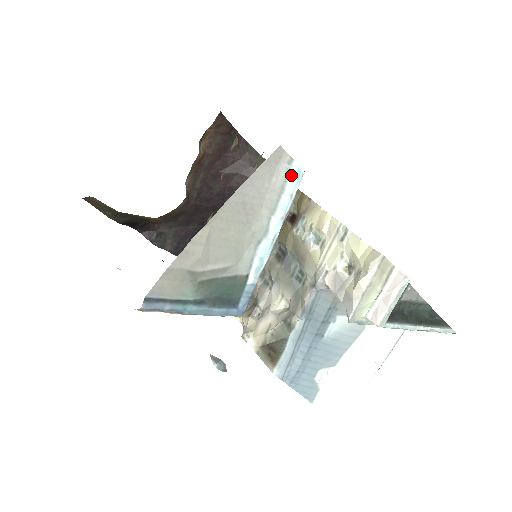
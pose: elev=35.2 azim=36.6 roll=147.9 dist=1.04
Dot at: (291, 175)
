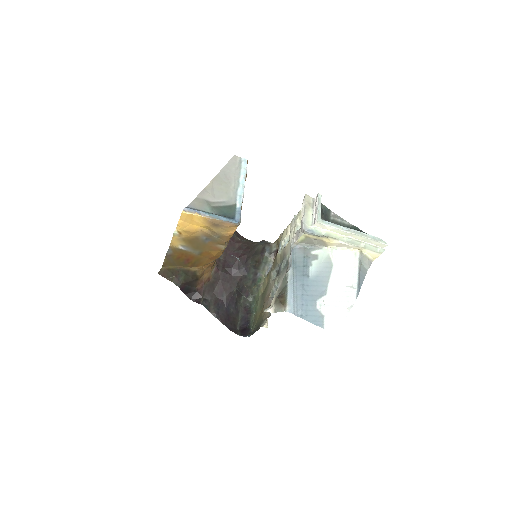
Dot at: (242, 162)
